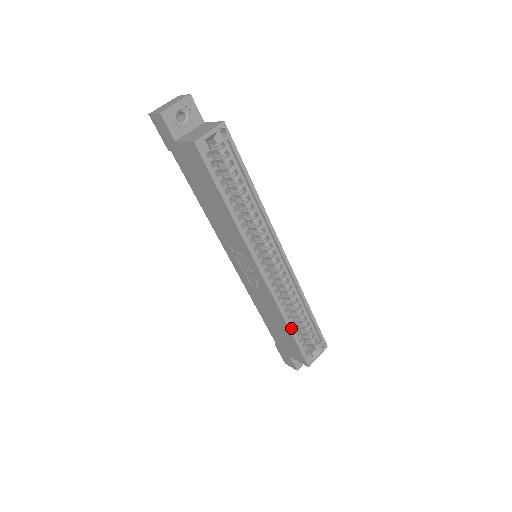
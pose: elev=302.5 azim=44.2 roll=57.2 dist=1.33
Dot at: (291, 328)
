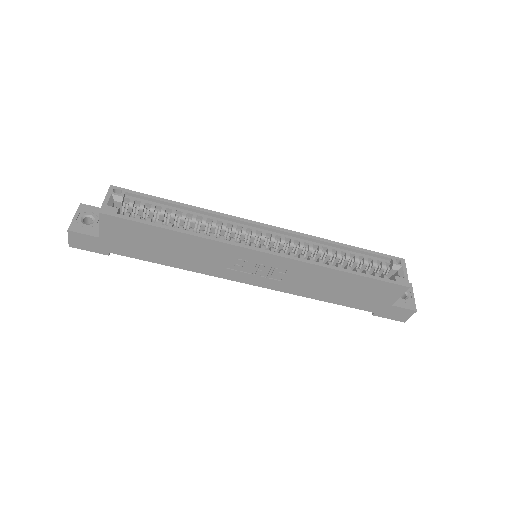
Dot at: (347, 270)
